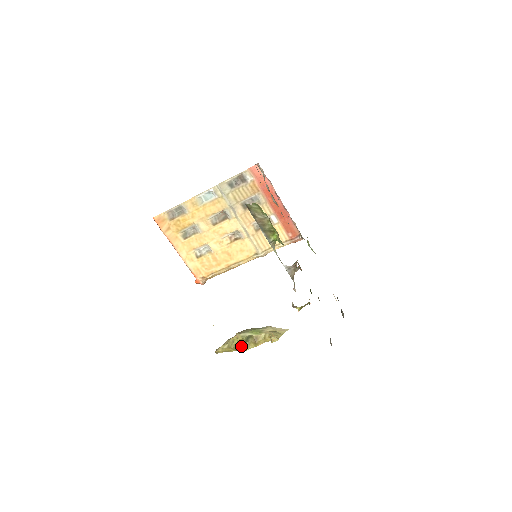
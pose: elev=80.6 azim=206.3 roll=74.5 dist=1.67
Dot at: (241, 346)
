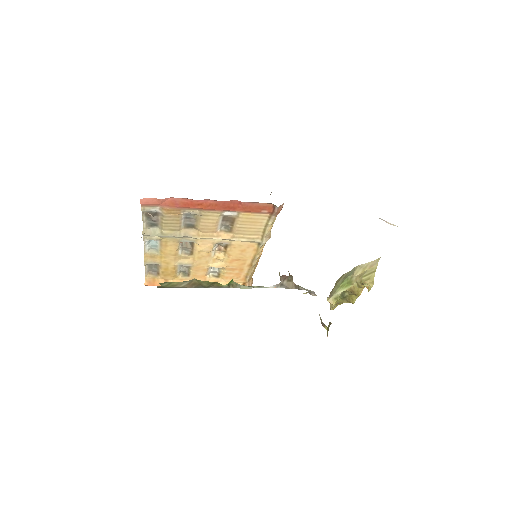
Dot at: (345, 302)
